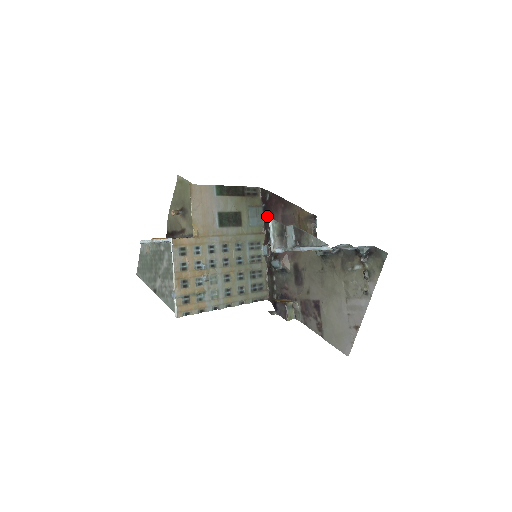
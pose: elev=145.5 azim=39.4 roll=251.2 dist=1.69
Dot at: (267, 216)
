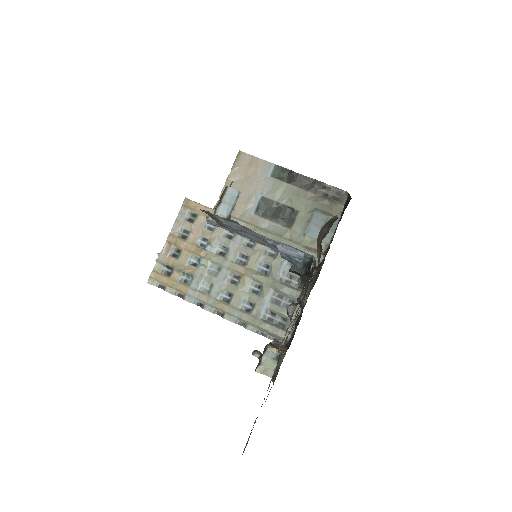
Dot at: occluded
